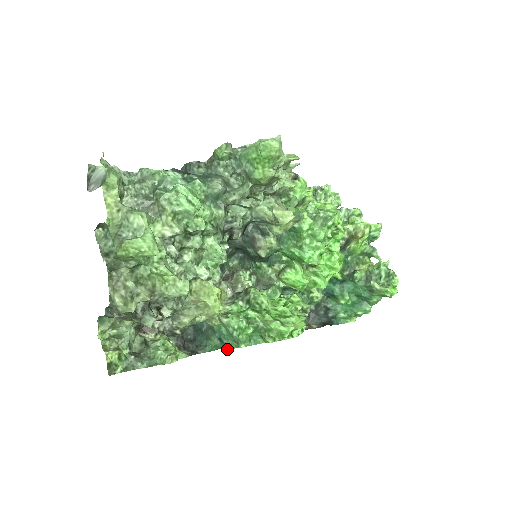
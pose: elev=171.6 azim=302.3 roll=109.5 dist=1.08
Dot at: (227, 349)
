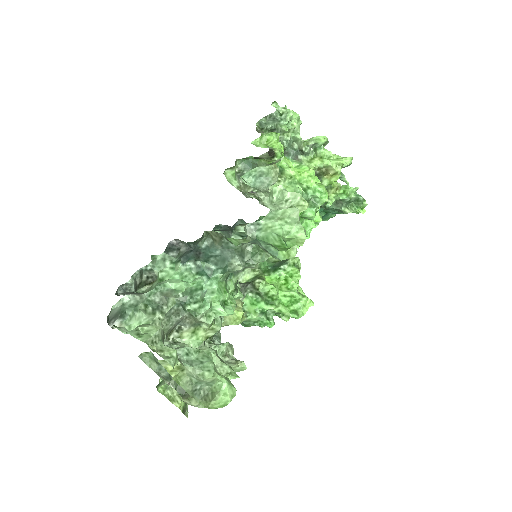
Dot at: occluded
